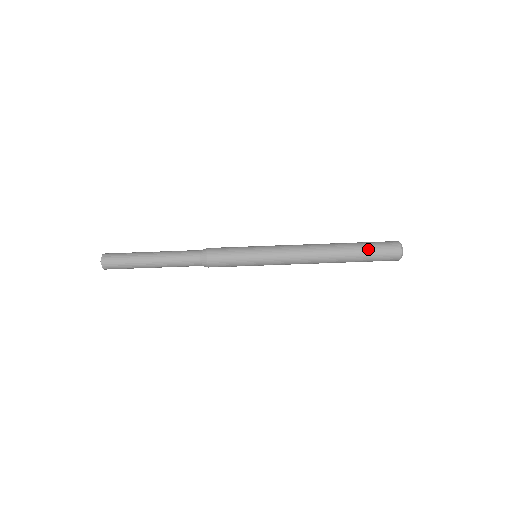
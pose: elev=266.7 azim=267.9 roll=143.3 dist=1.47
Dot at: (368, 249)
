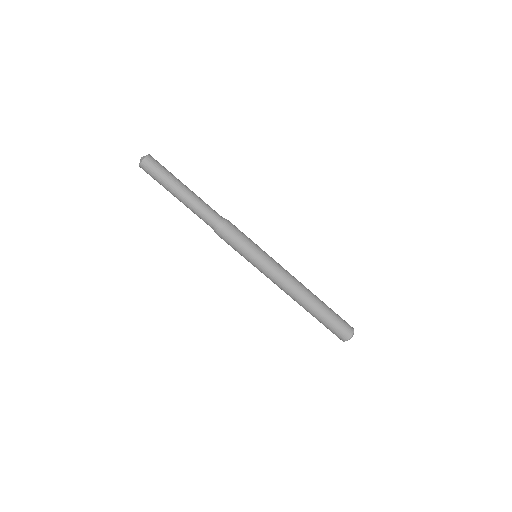
Dot at: (326, 324)
